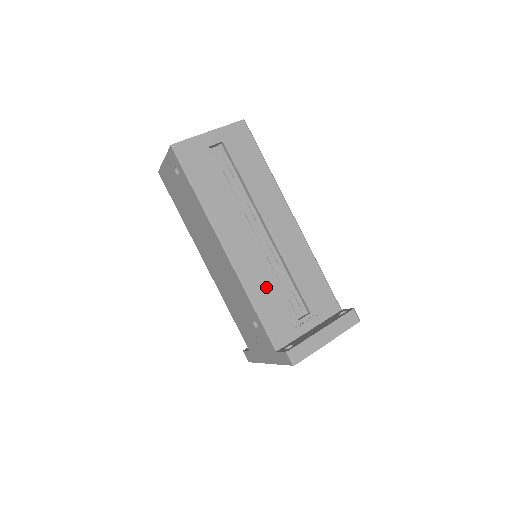
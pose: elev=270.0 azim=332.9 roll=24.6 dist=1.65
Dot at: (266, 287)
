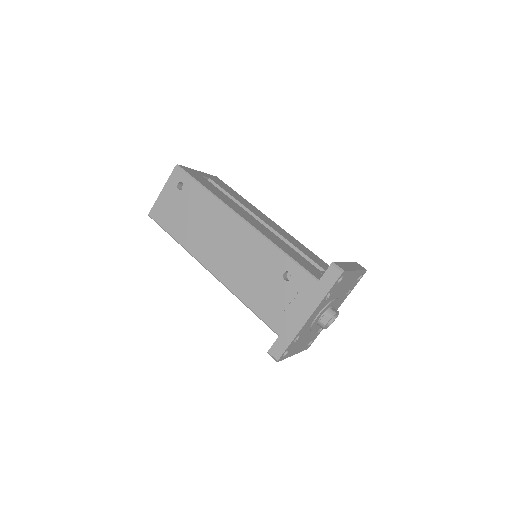
Dot at: (284, 246)
